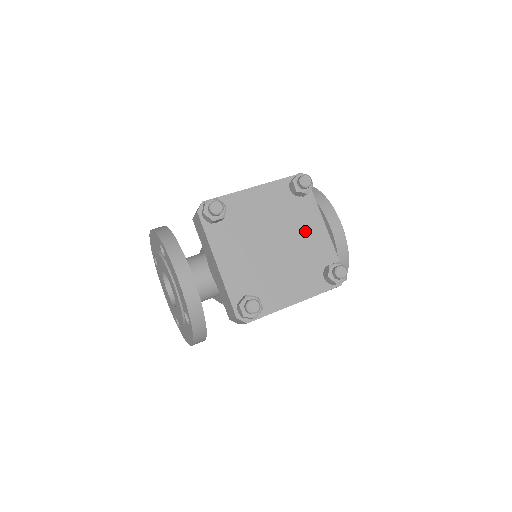
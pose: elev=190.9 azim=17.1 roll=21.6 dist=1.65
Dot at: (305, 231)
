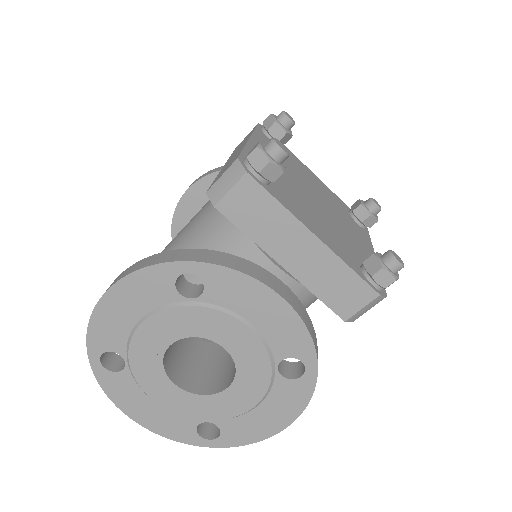
Dot at: (313, 181)
